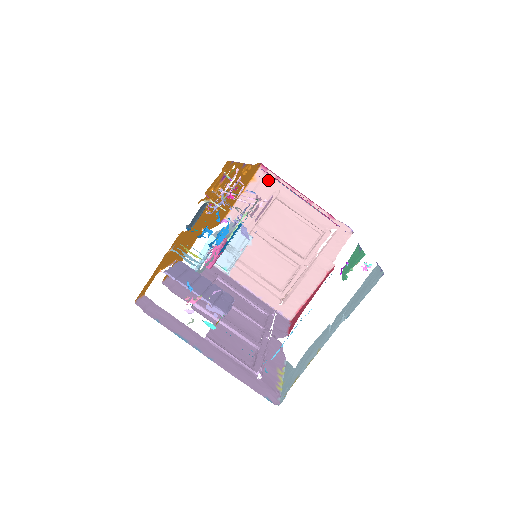
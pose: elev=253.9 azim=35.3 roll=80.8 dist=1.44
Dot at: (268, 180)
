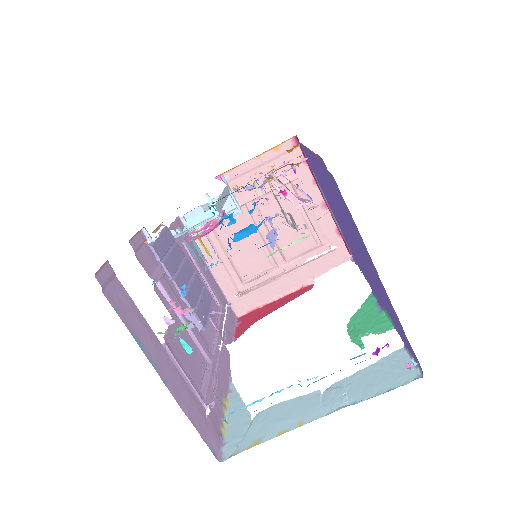
Dot at: (293, 158)
